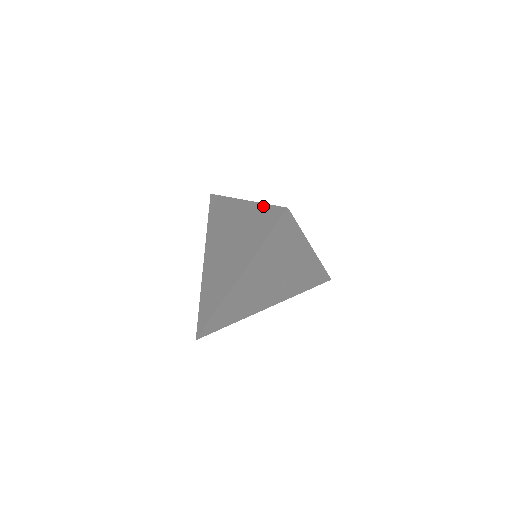
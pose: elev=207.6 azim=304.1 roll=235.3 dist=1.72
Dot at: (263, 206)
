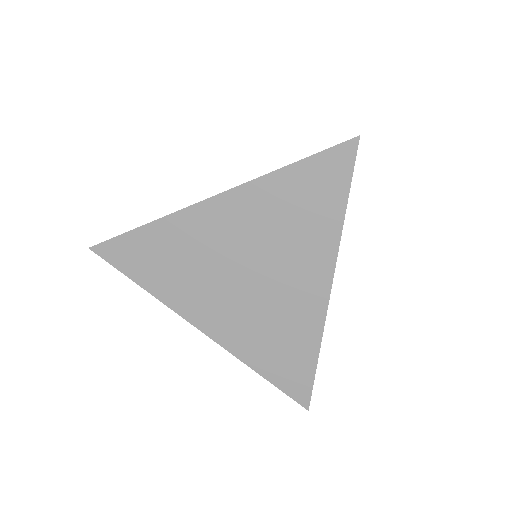
Dot at: (289, 170)
